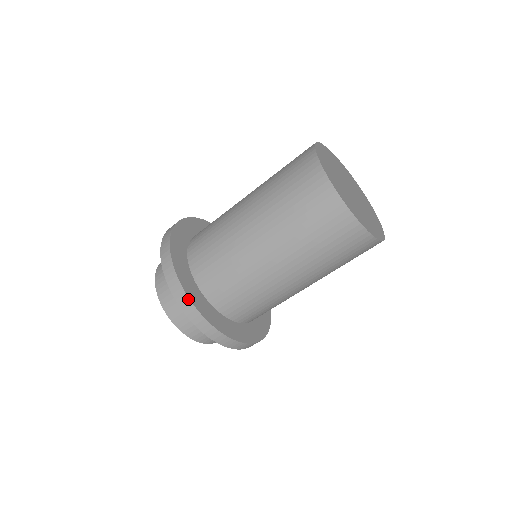
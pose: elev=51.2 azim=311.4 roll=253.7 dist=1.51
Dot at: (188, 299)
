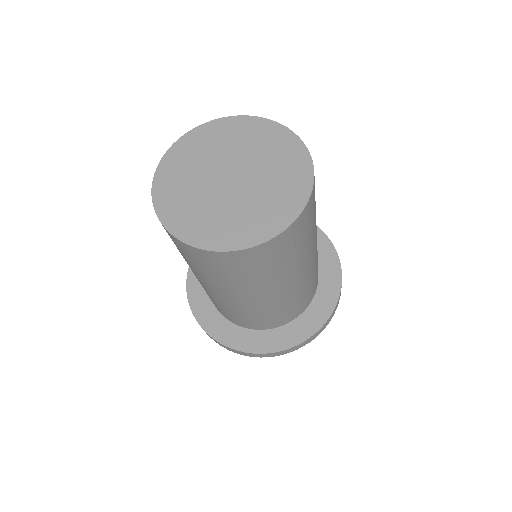
Dot at: (216, 341)
